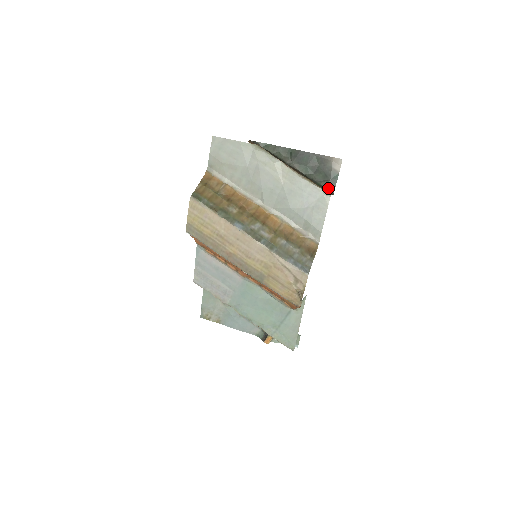
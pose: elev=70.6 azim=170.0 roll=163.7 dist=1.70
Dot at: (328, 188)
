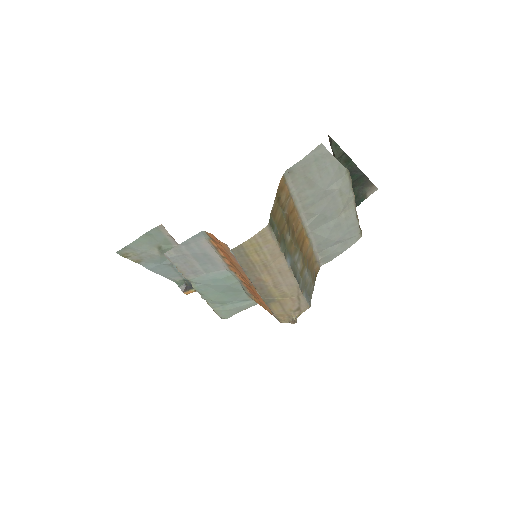
Dot at: occluded
